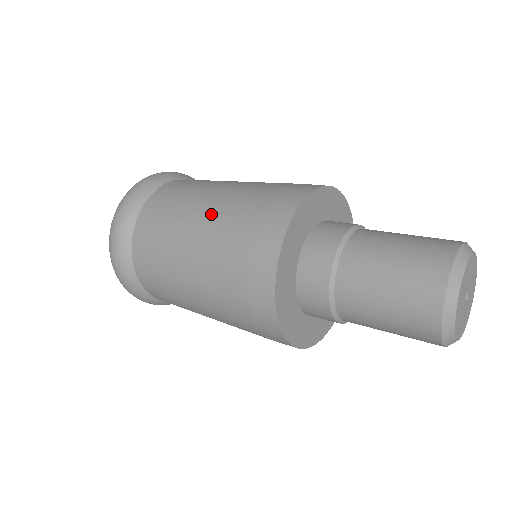
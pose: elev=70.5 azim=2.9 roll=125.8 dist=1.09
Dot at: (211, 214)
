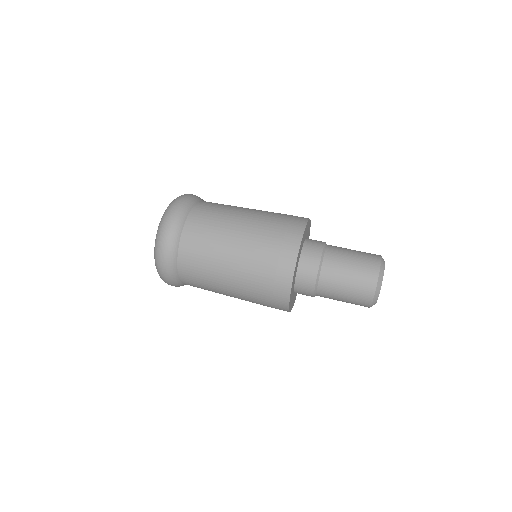
Dot at: (238, 264)
